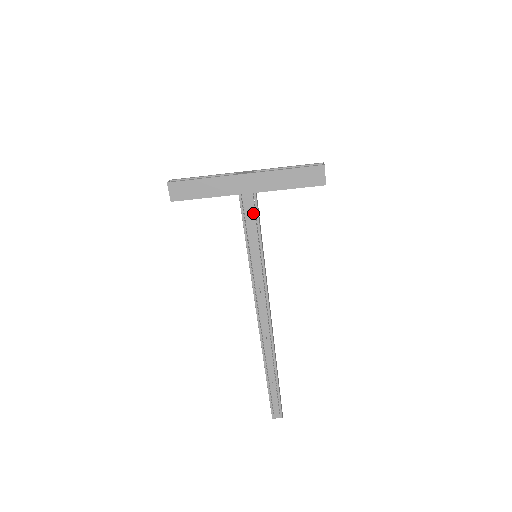
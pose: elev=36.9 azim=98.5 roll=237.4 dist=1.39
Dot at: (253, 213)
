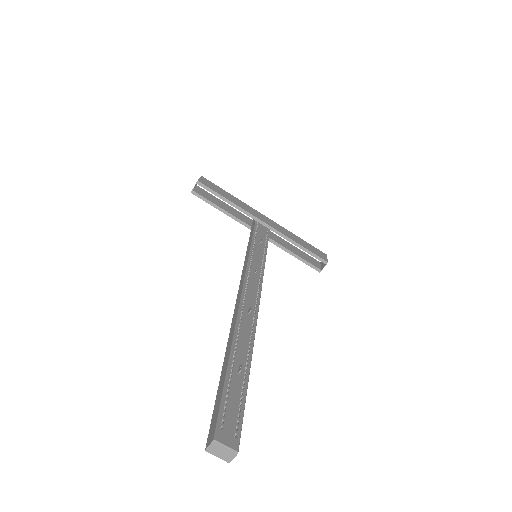
Dot at: (265, 235)
